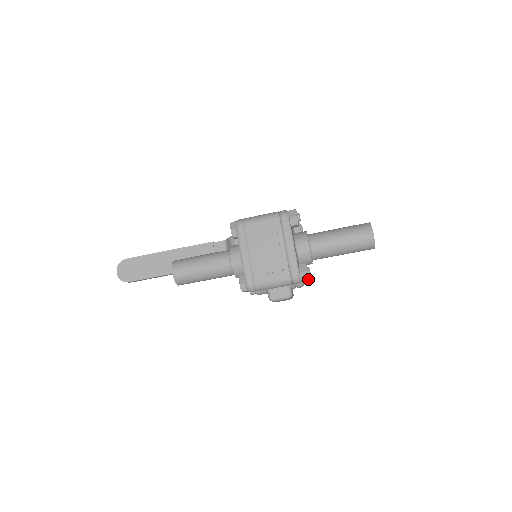
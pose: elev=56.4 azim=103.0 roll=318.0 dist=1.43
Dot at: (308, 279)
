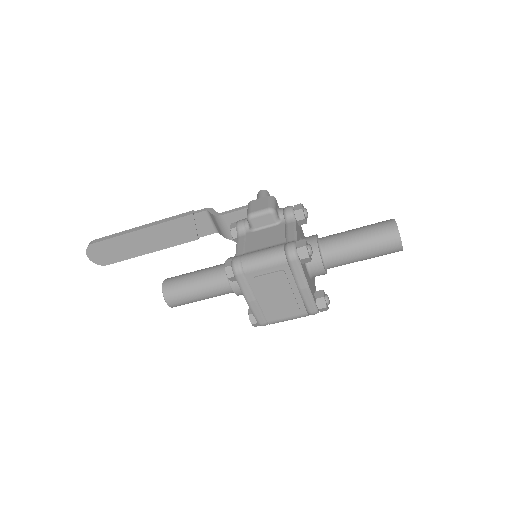
Dot at: occluded
